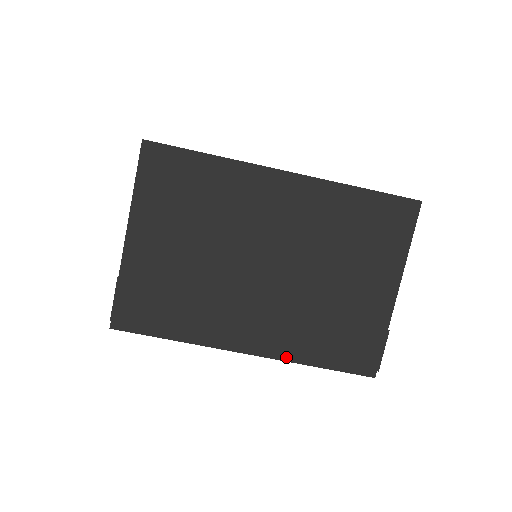
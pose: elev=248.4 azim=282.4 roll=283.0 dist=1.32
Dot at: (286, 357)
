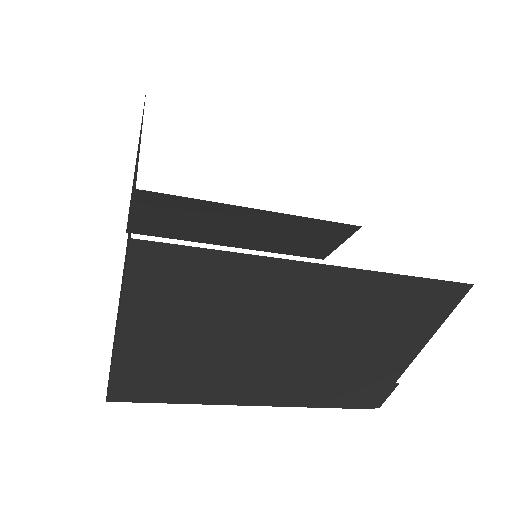
Dot at: (293, 404)
